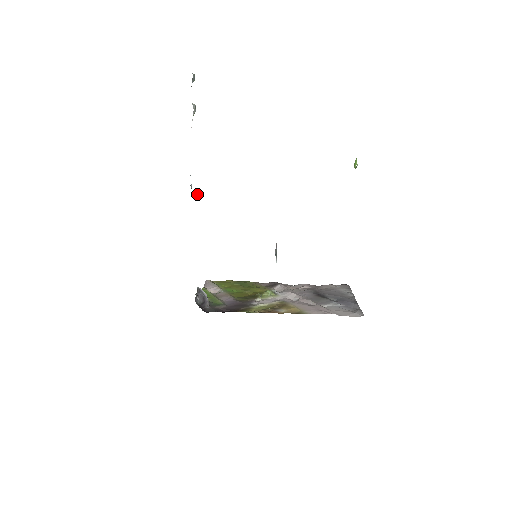
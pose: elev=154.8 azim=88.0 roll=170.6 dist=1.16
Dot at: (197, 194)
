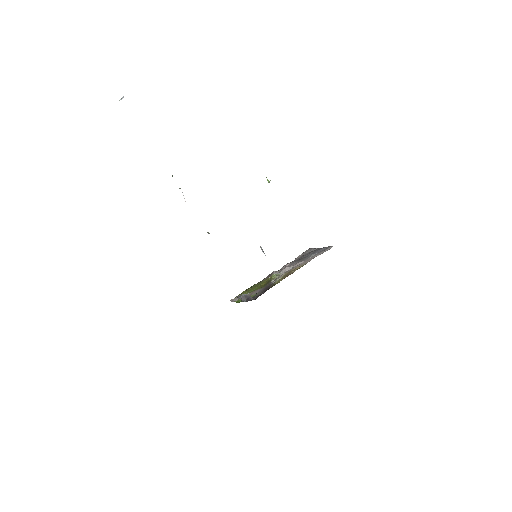
Dot at: occluded
